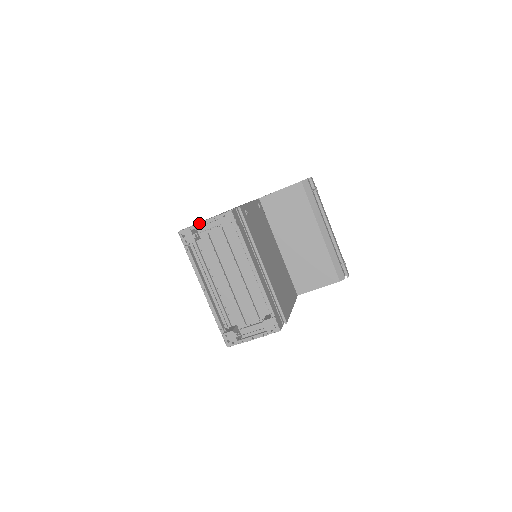
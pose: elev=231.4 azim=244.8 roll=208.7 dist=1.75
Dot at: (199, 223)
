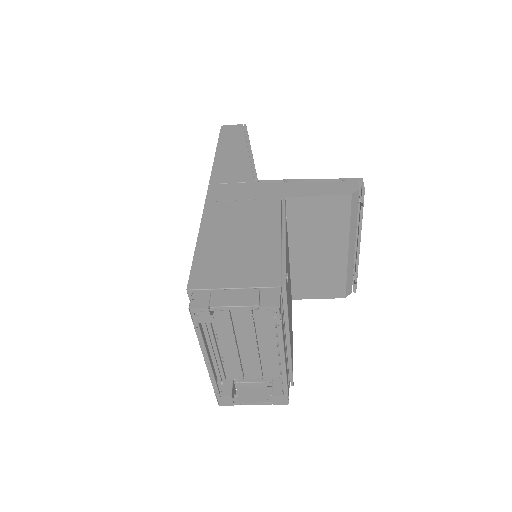
Dot at: (225, 307)
